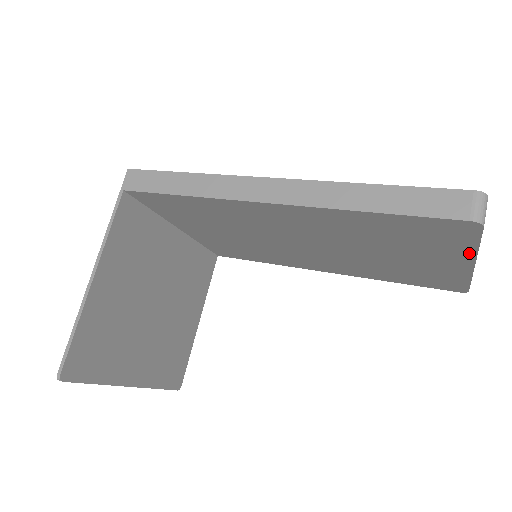
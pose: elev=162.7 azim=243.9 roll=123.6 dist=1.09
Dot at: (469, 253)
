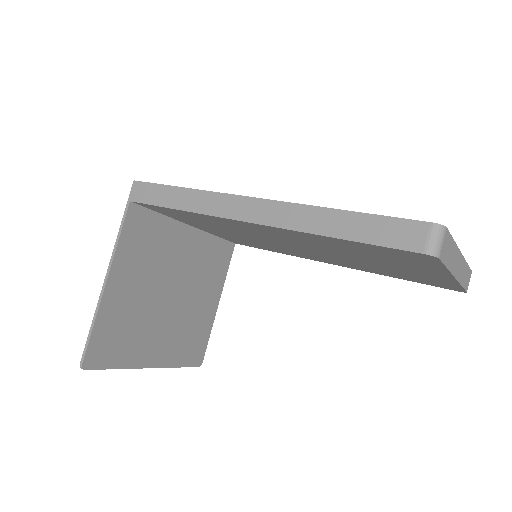
Dot at: (443, 271)
